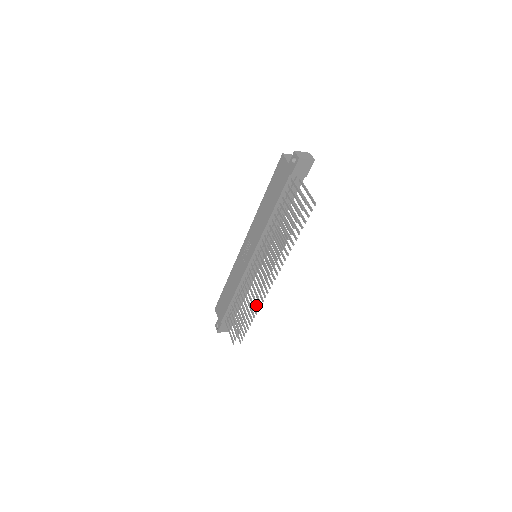
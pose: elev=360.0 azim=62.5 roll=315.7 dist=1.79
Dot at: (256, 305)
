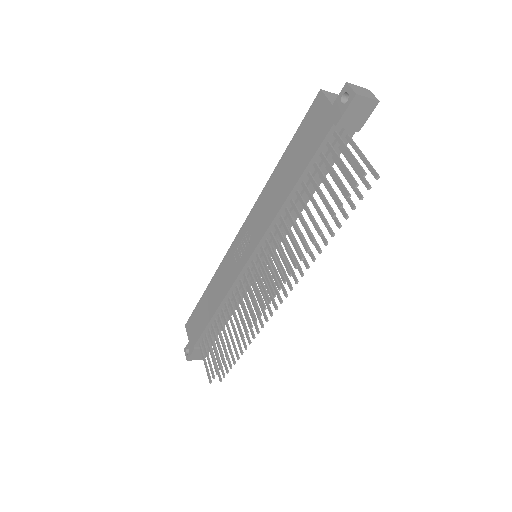
Dot at: (250, 330)
